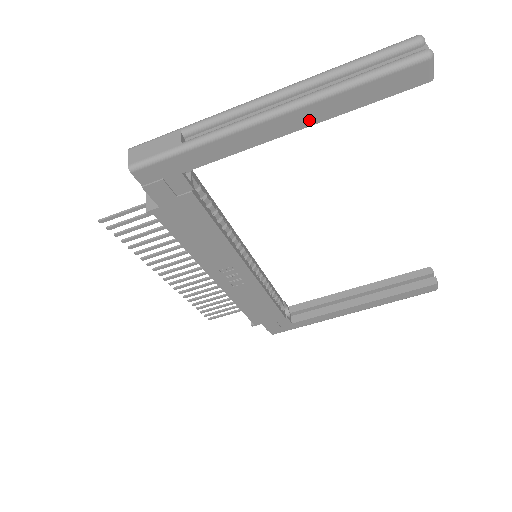
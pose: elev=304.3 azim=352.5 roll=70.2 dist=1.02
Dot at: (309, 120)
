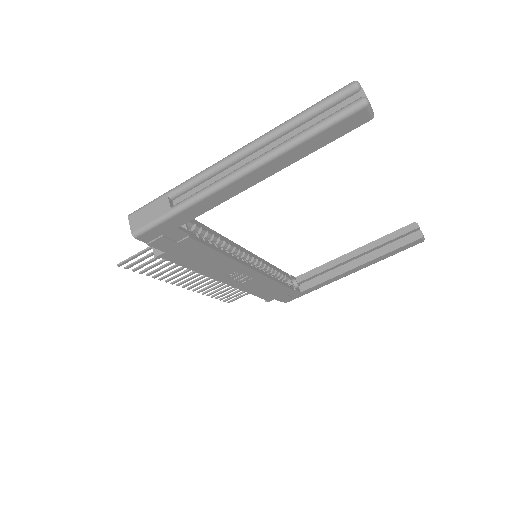
Dot at: (273, 170)
